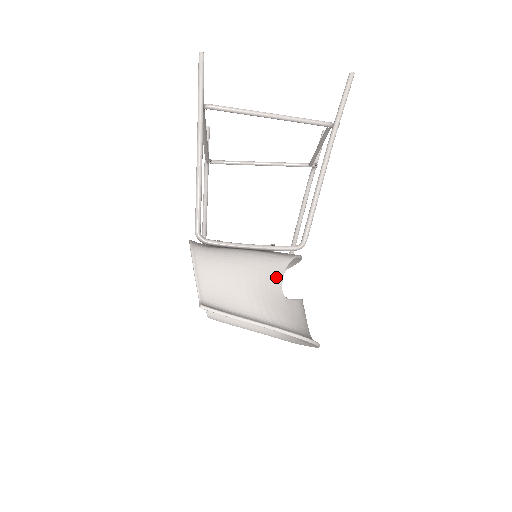
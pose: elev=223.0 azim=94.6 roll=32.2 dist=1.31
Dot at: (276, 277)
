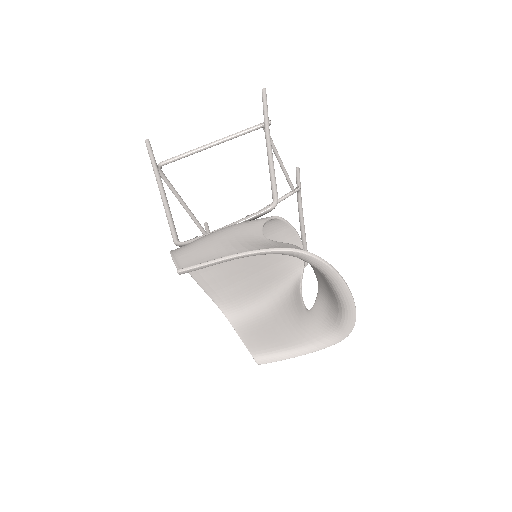
Dot at: (254, 229)
